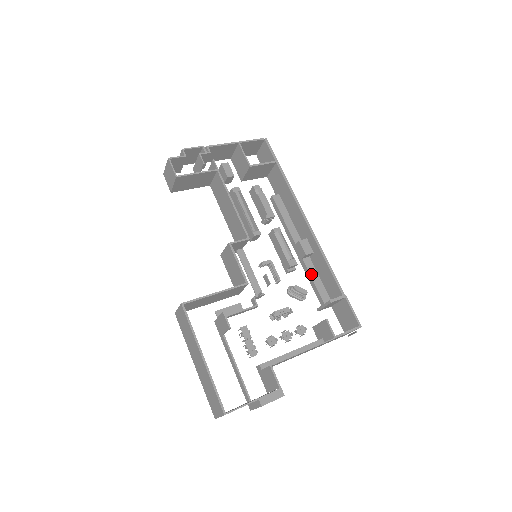
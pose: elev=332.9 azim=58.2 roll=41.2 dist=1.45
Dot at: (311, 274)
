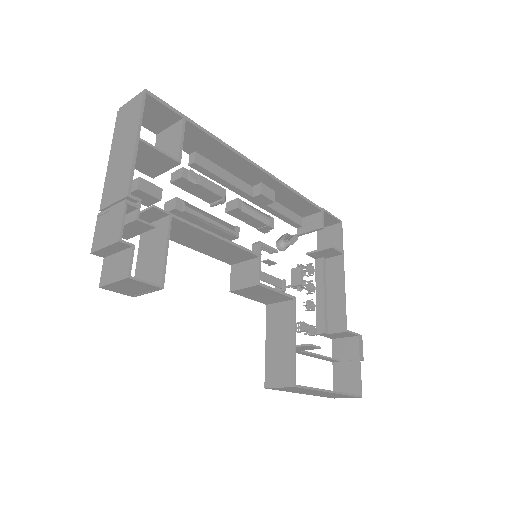
Dot at: (279, 211)
